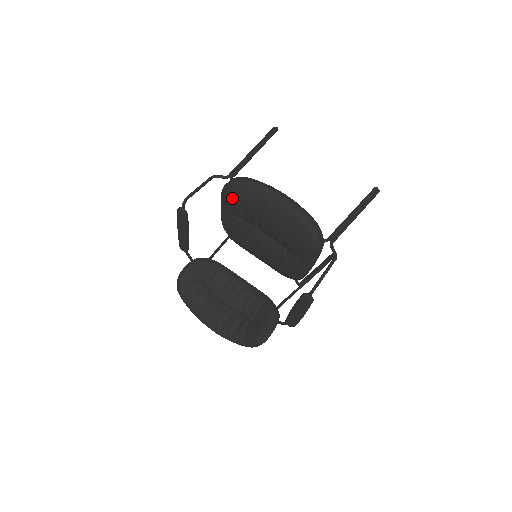
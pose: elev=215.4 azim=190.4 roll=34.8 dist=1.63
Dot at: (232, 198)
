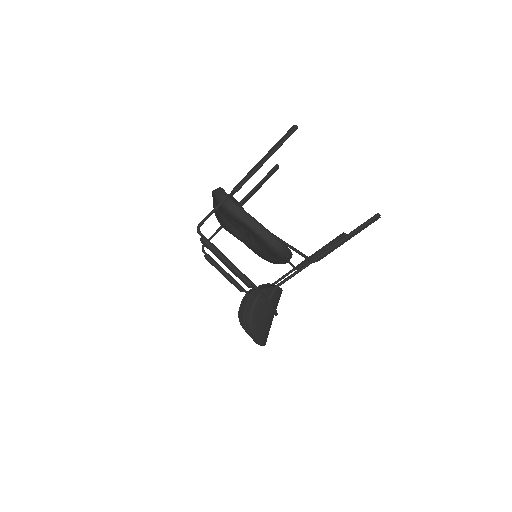
Dot at: (222, 225)
